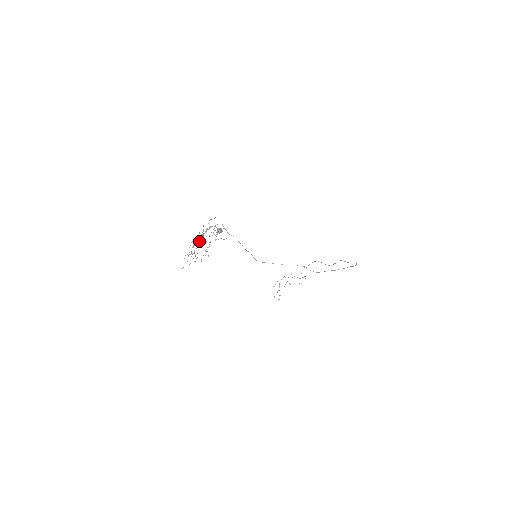
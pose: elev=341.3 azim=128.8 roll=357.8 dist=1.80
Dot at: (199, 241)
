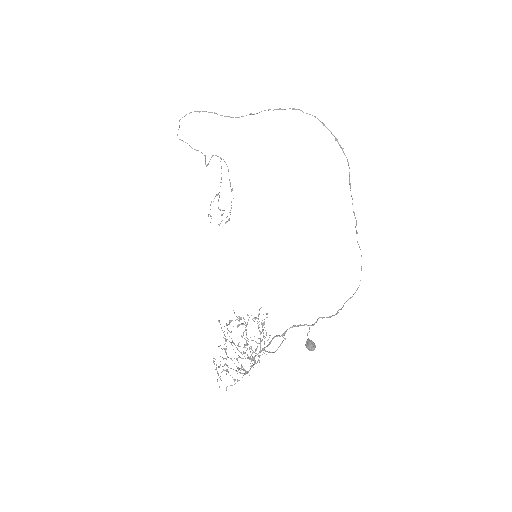
Dot at: occluded
